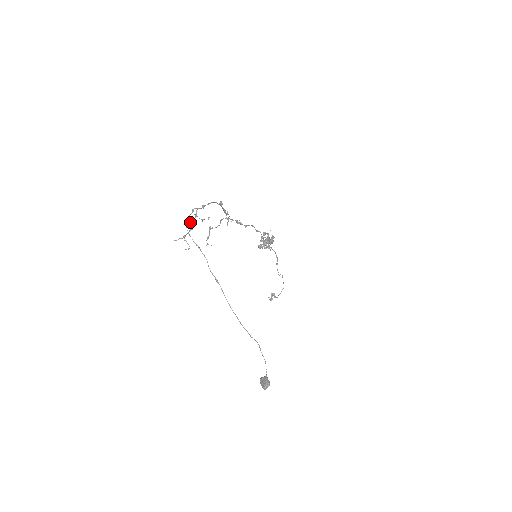
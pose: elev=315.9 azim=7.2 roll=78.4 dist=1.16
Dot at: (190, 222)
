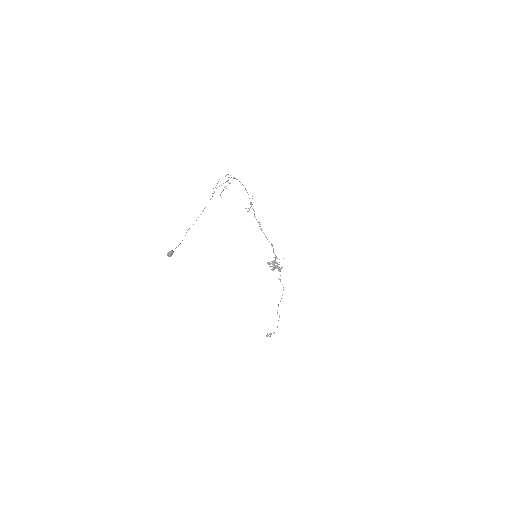
Dot at: occluded
